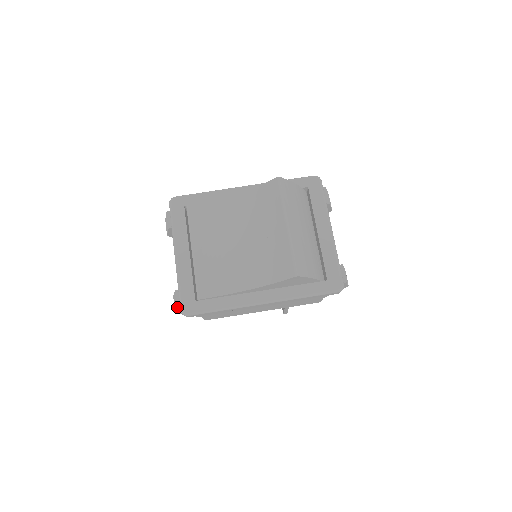
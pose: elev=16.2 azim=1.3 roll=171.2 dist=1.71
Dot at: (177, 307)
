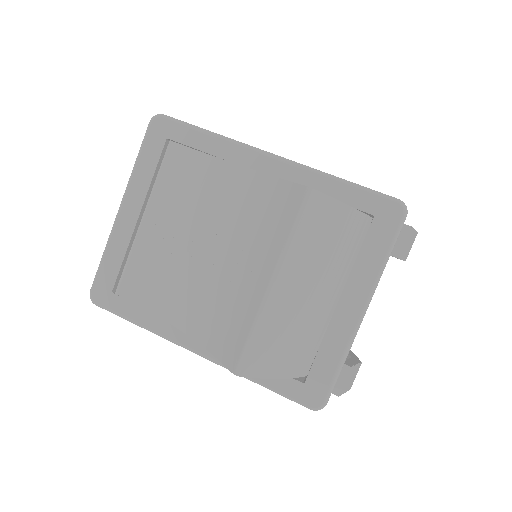
Dot at: occluded
